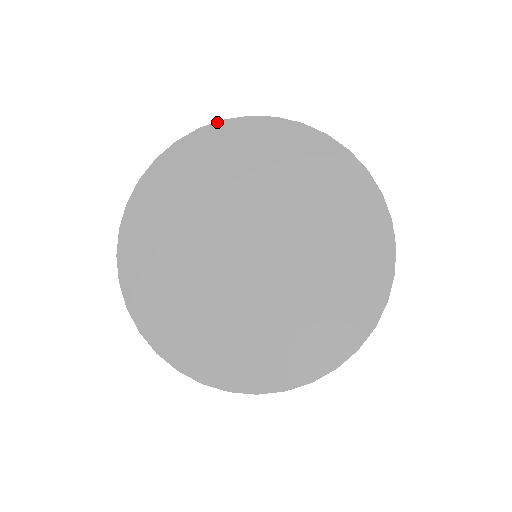
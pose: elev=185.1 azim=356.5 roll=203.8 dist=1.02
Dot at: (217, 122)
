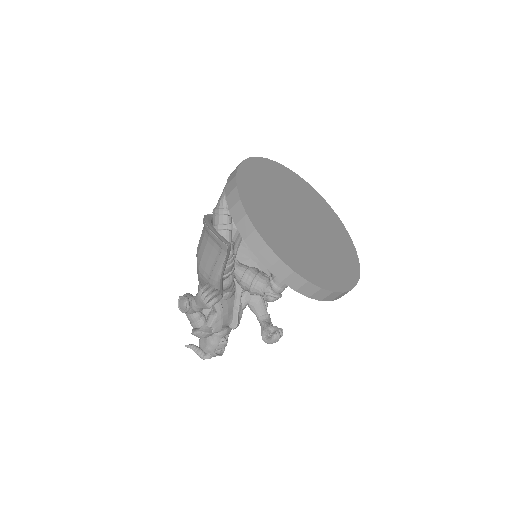
Dot at: (264, 158)
